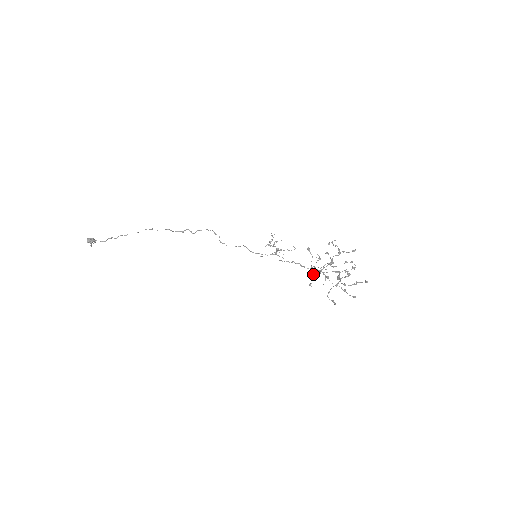
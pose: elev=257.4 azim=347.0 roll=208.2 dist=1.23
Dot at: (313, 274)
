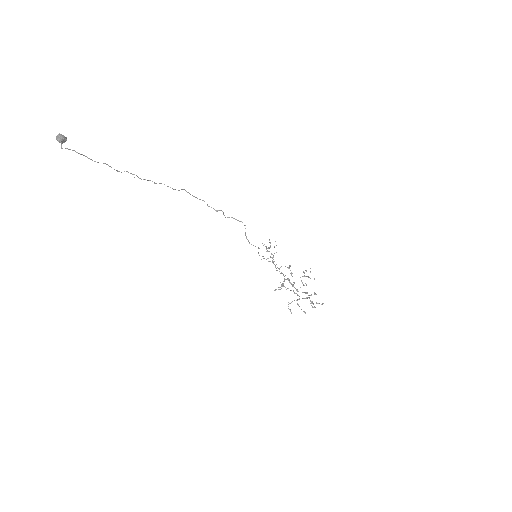
Dot at: occluded
